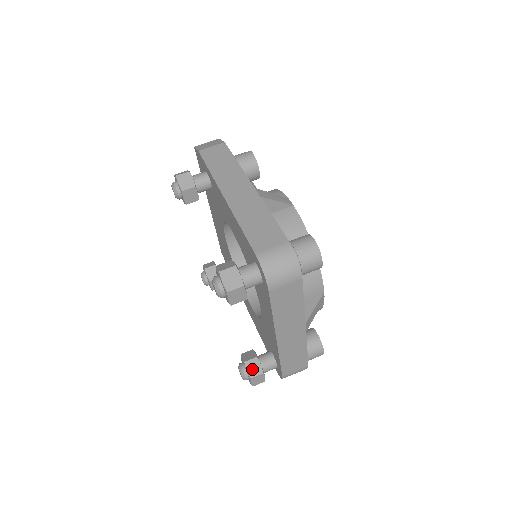
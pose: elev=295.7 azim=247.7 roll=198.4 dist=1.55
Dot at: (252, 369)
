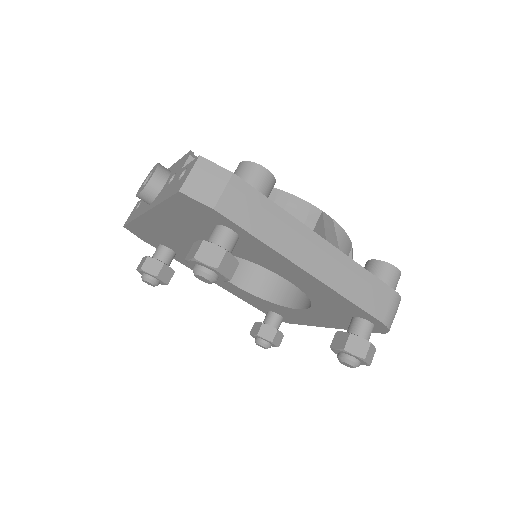
Dot at: (278, 341)
